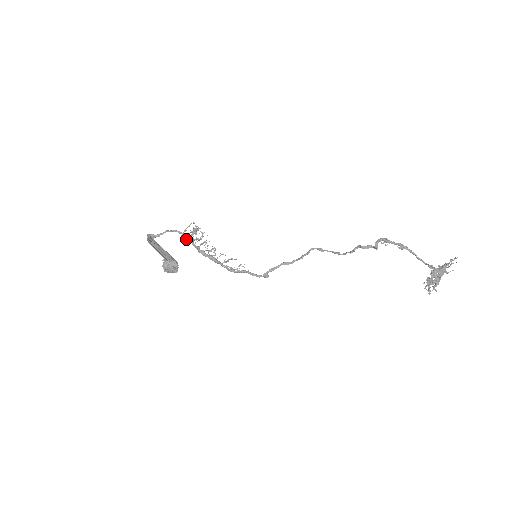
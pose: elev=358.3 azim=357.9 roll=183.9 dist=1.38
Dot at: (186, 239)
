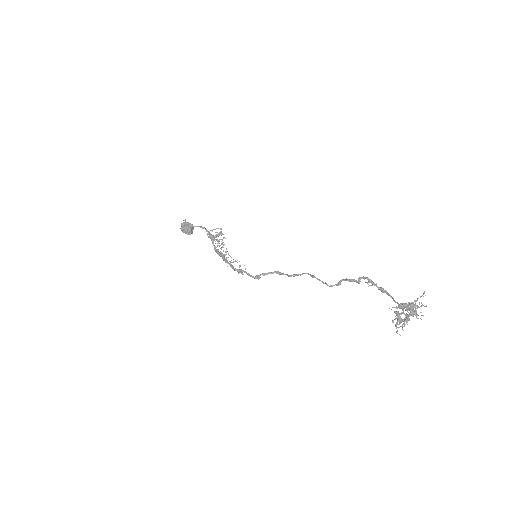
Dot at: (209, 237)
